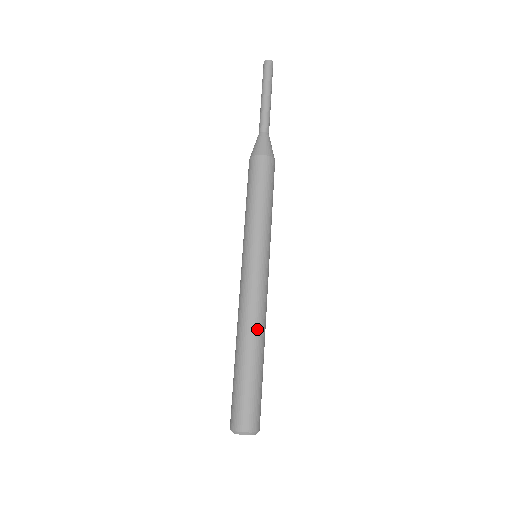
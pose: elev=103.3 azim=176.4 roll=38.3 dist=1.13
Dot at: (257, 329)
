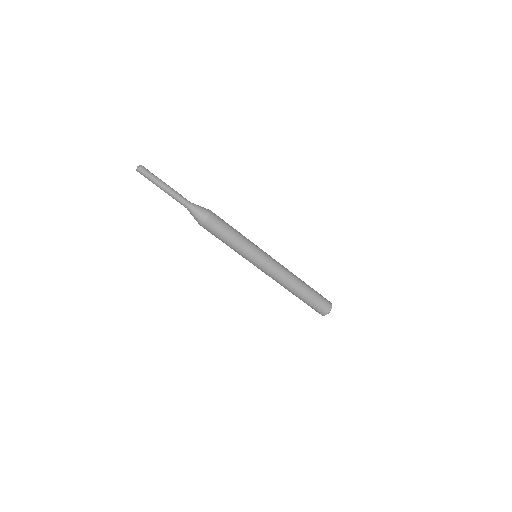
Dot at: (288, 287)
